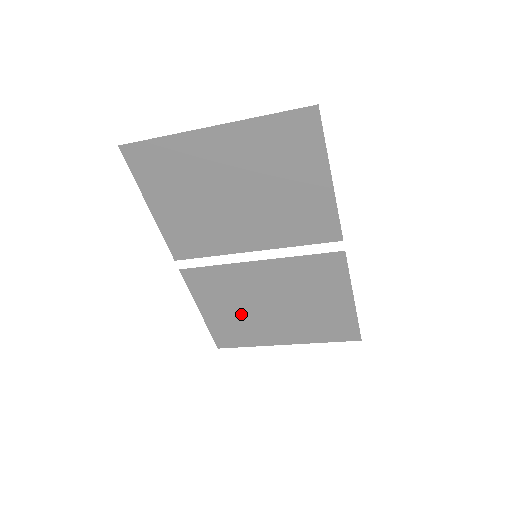
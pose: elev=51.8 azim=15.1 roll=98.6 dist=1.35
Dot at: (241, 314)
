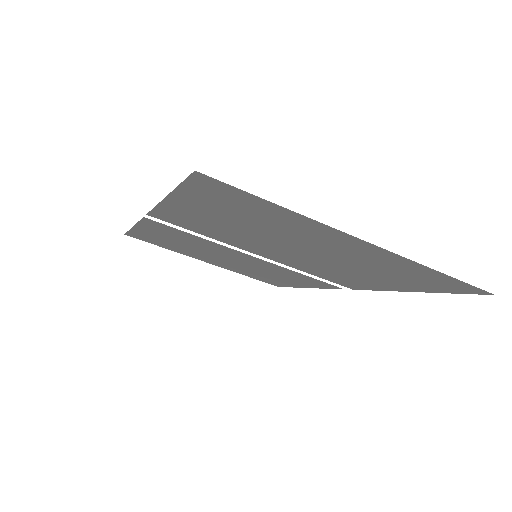
Dot at: (183, 246)
